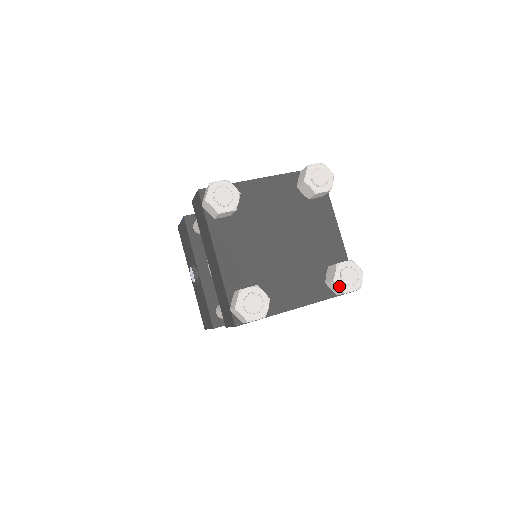
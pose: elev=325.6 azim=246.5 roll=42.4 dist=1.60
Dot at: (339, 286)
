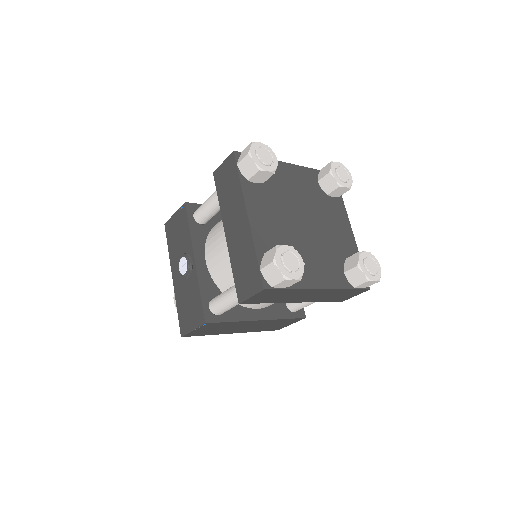
Dot at: (363, 272)
